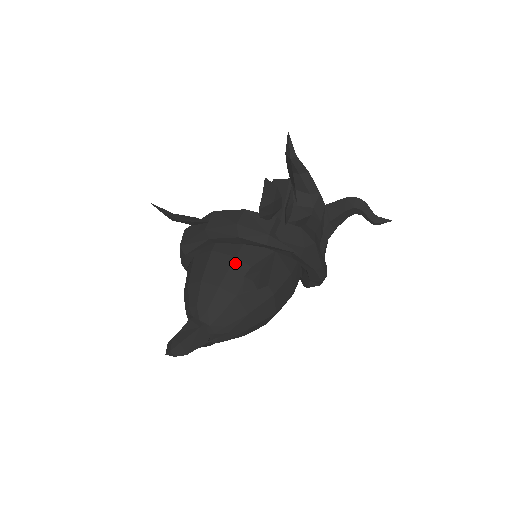
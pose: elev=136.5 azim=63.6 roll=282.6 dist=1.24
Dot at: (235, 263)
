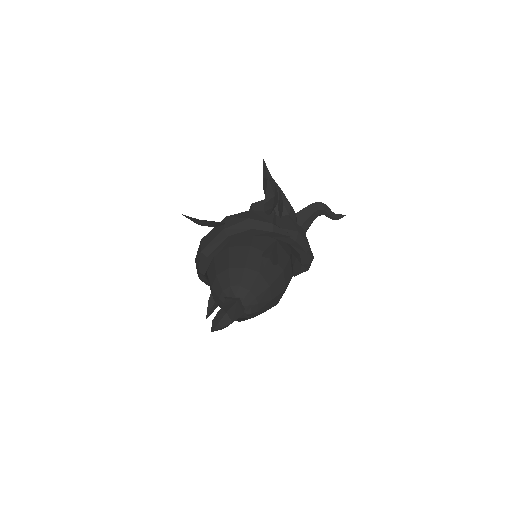
Dot at: (251, 250)
